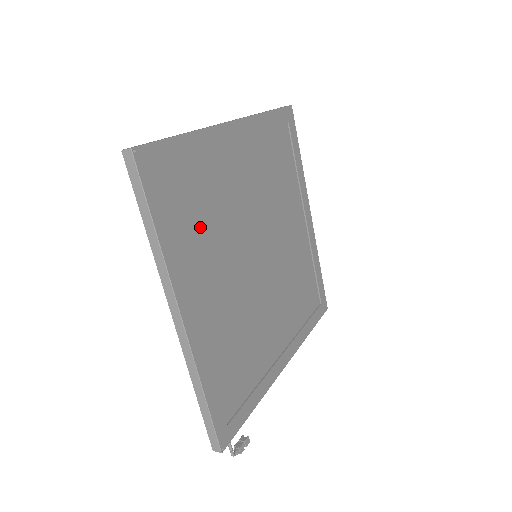
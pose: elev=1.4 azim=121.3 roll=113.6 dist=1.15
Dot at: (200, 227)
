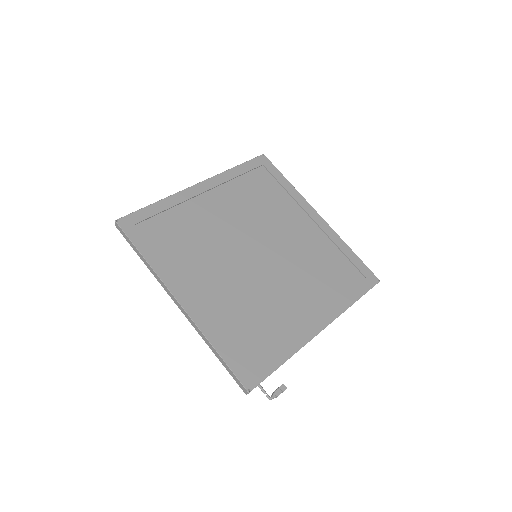
Dot at: (188, 249)
